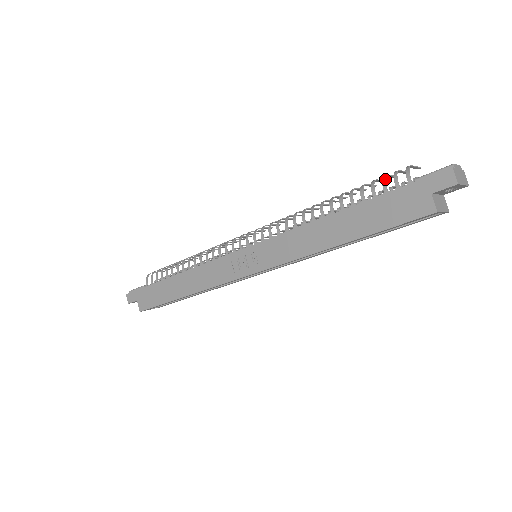
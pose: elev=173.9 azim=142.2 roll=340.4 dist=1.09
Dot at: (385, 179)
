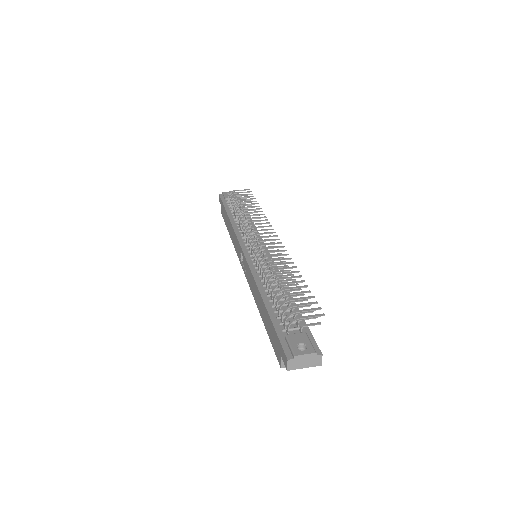
Dot at: (285, 311)
